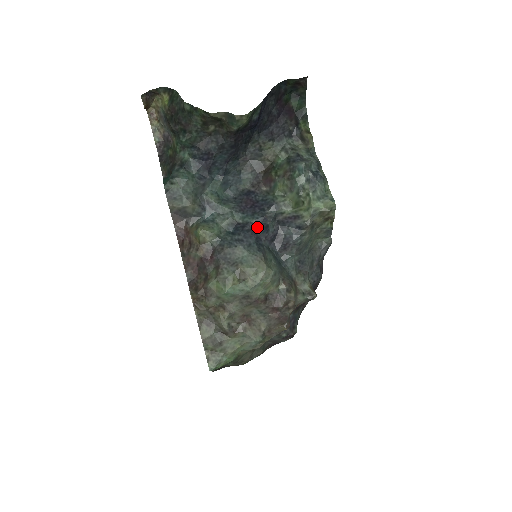
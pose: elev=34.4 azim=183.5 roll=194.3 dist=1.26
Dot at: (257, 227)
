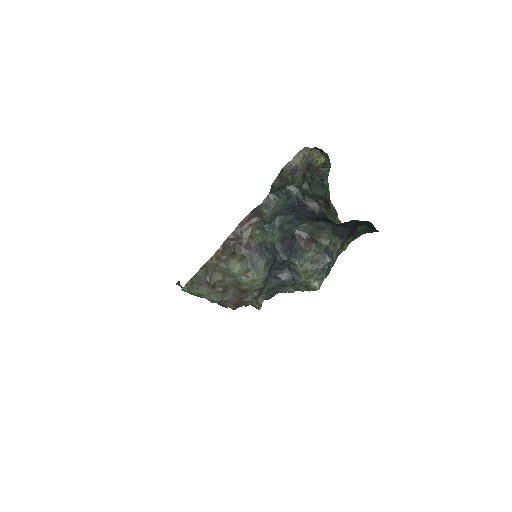
Dot at: (280, 260)
